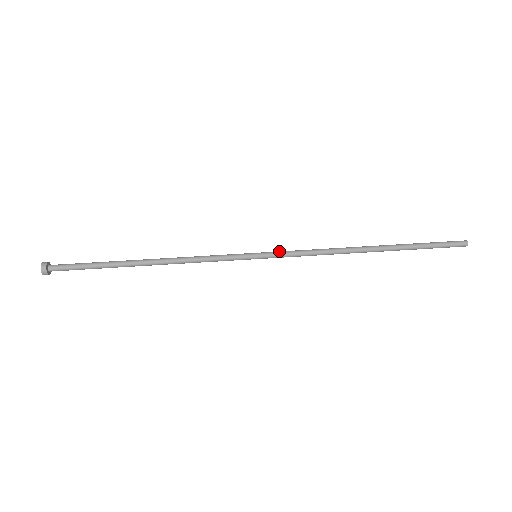
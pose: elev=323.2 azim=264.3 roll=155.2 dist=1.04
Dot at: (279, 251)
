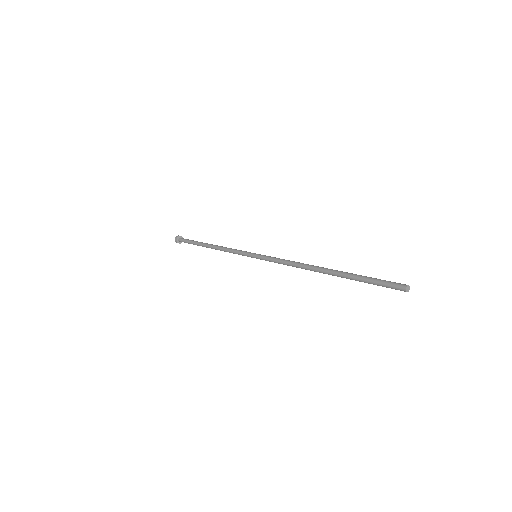
Dot at: (268, 256)
